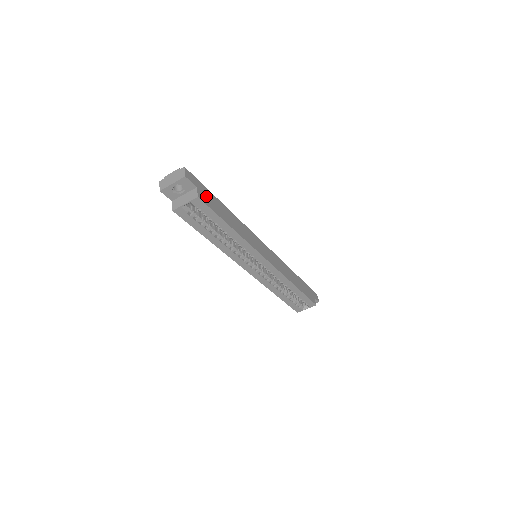
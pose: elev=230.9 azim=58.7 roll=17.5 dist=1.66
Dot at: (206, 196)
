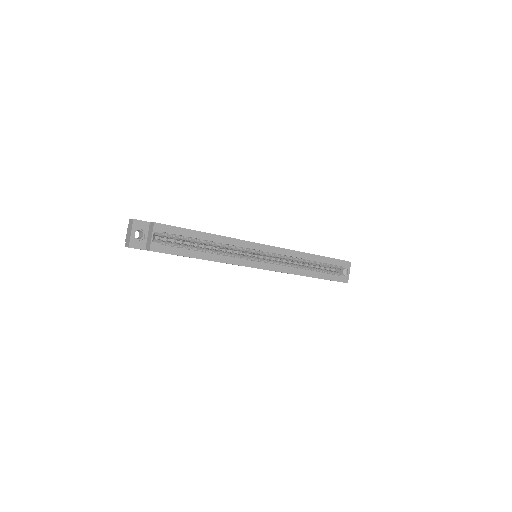
Dot at: occluded
